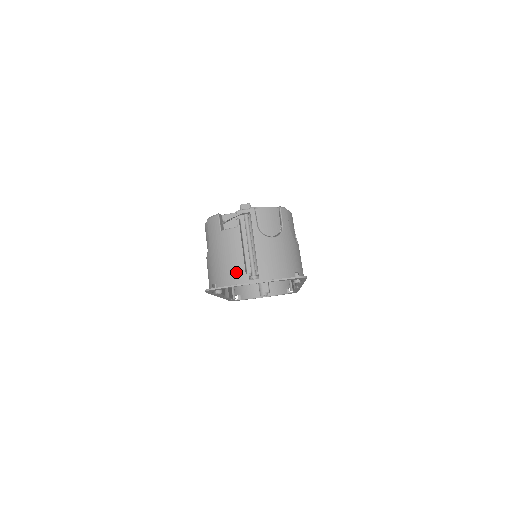
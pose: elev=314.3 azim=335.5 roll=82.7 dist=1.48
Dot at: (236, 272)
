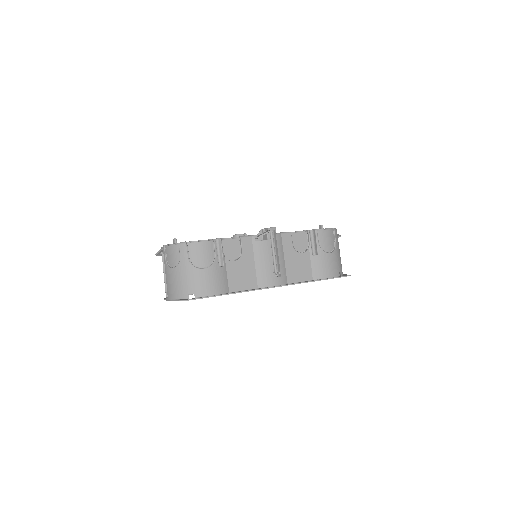
Dot at: occluded
